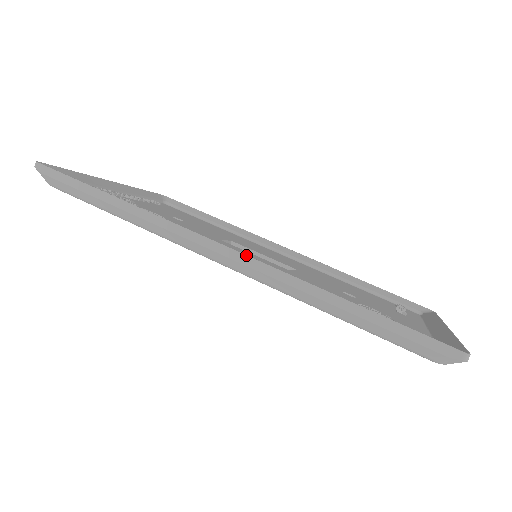
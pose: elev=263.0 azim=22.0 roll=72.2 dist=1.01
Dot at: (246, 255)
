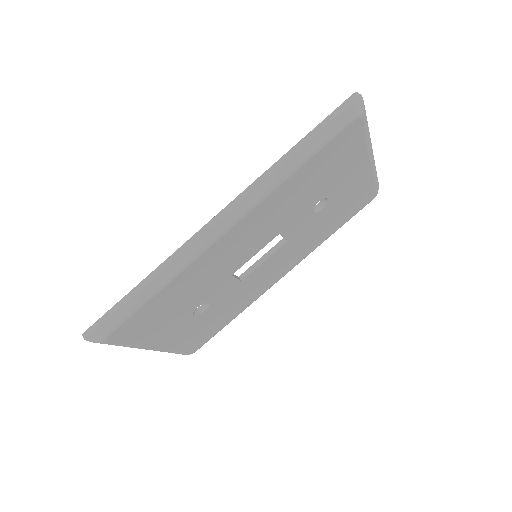
Dot at: (230, 203)
